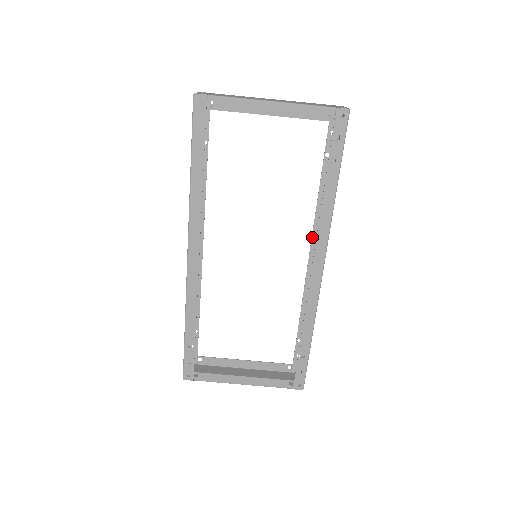
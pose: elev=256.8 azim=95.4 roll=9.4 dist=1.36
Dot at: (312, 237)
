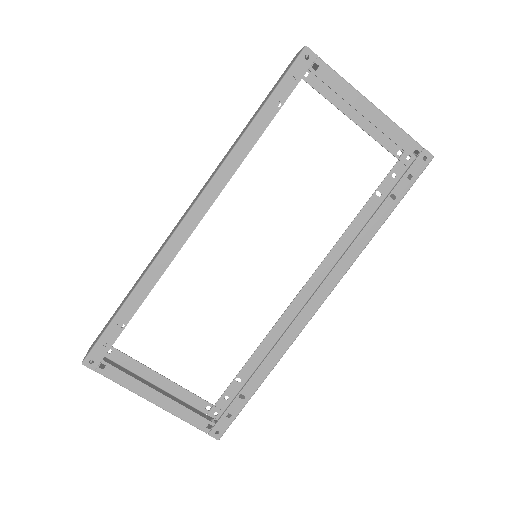
Dot at: (317, 268)
